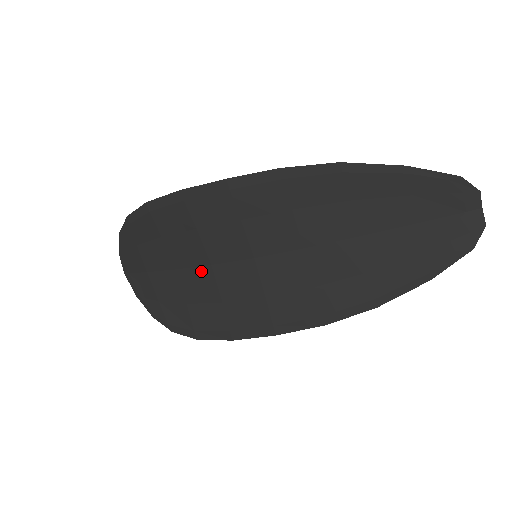
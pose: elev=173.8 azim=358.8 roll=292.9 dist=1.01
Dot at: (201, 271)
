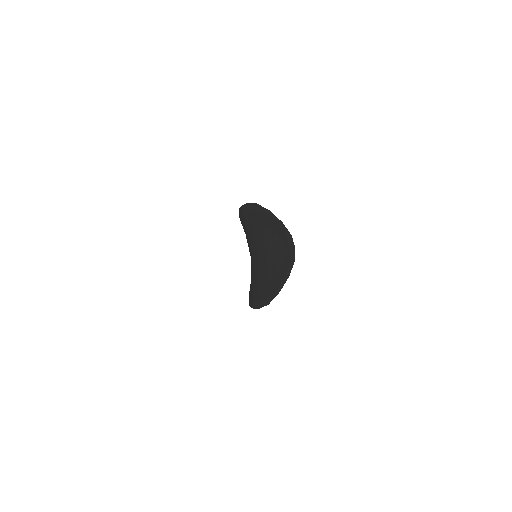
Dot at: occluded
